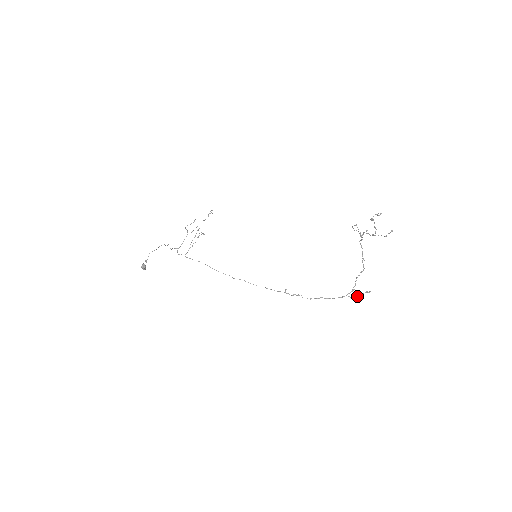
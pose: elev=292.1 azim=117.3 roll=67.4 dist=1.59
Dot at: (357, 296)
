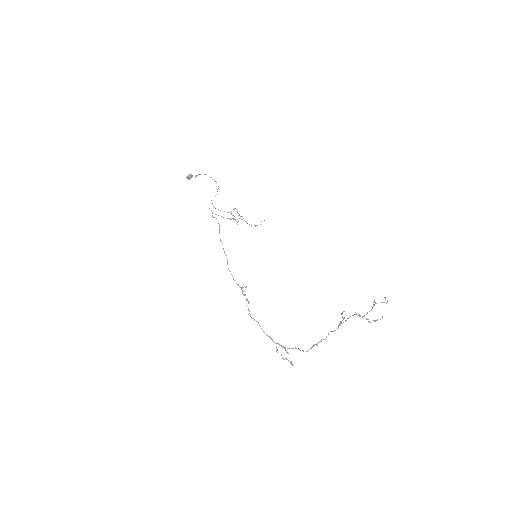
Dot at: occluded
